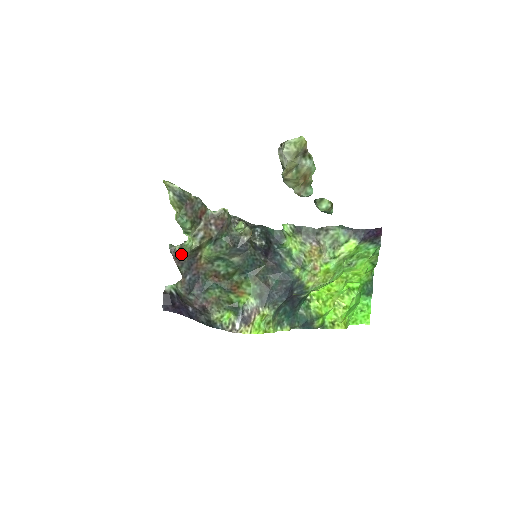
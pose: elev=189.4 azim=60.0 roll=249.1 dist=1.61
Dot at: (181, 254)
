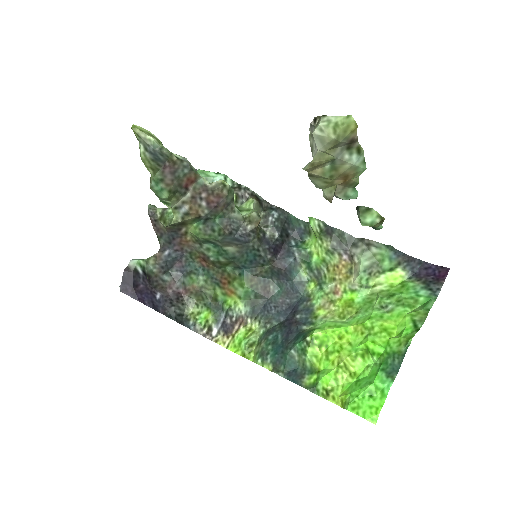
Dot at: (161, 222)
